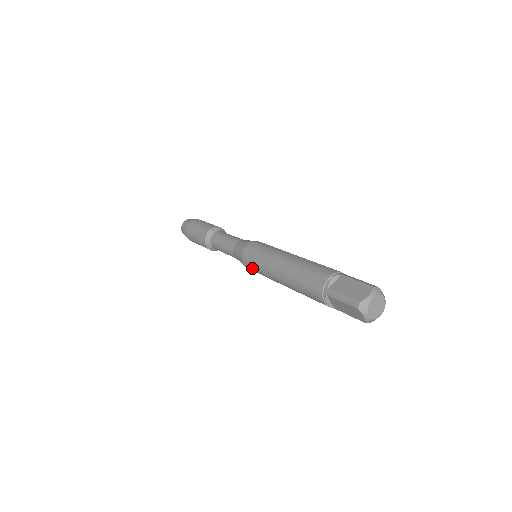
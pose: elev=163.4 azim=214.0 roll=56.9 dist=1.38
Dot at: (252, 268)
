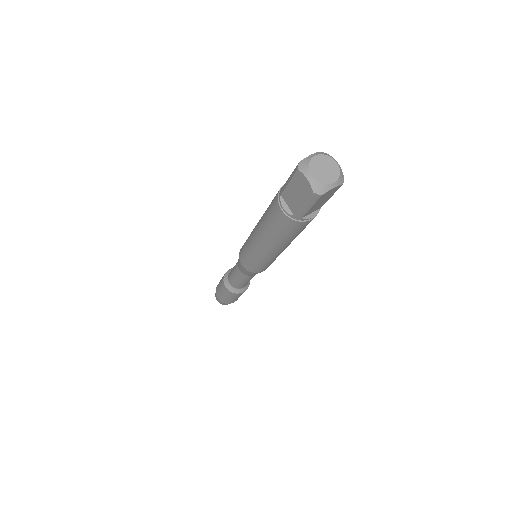
Dot at: (245, 258)
